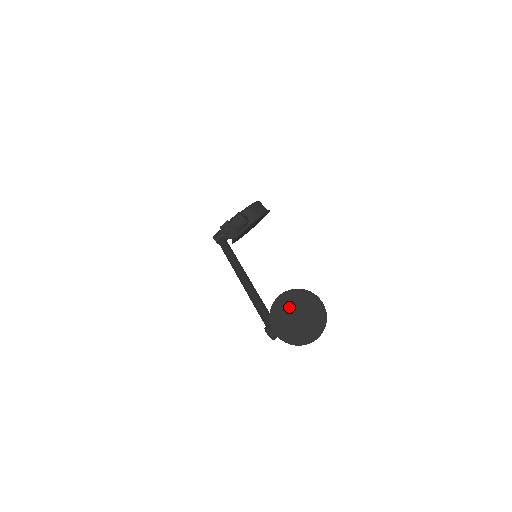
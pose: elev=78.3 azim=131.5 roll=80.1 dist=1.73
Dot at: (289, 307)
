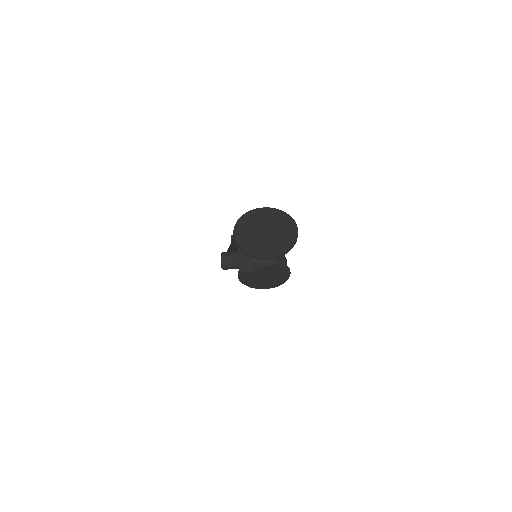
Dot at: (265, 219)
